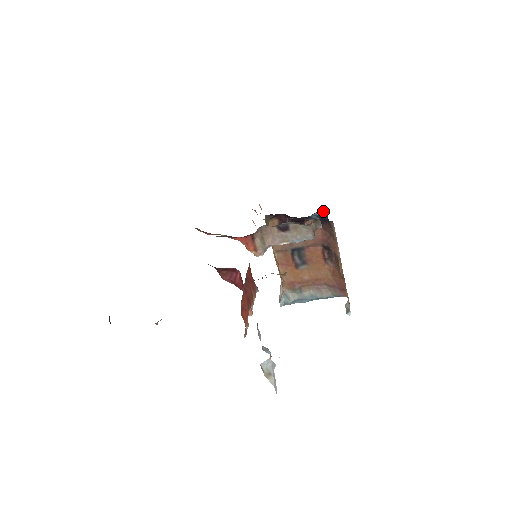
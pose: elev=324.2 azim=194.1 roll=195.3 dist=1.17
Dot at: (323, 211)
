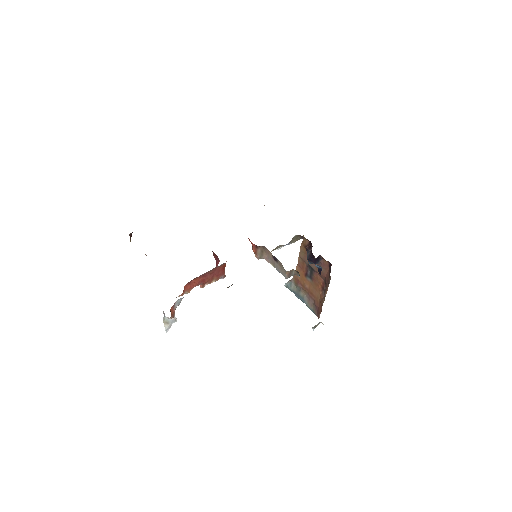
Dot at: (320, 267)
